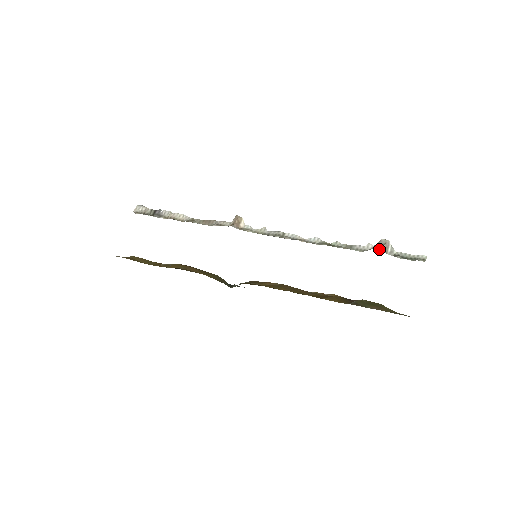
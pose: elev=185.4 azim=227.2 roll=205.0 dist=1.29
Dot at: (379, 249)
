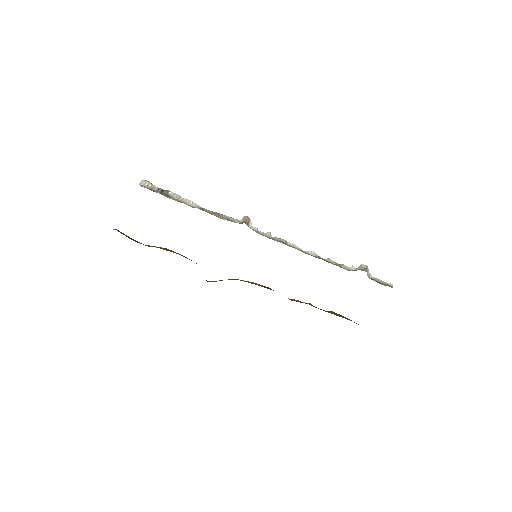
Dot at: (365, 271)
